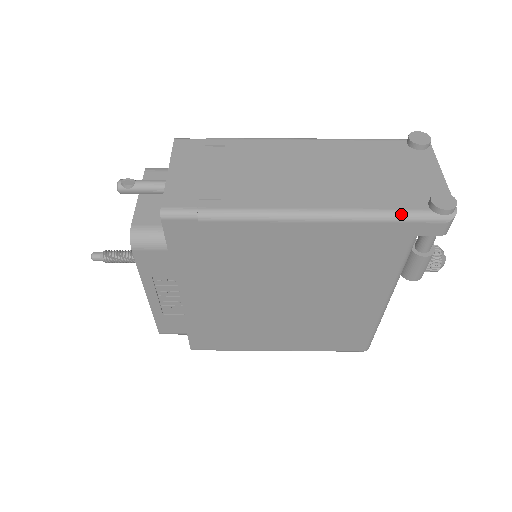
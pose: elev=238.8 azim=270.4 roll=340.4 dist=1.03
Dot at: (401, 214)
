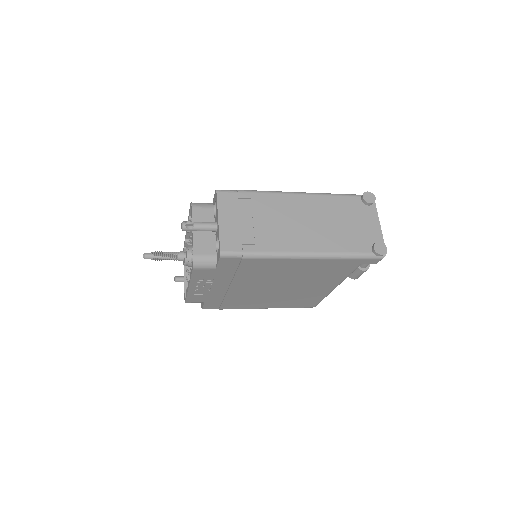
Dot at: (357, 255)
